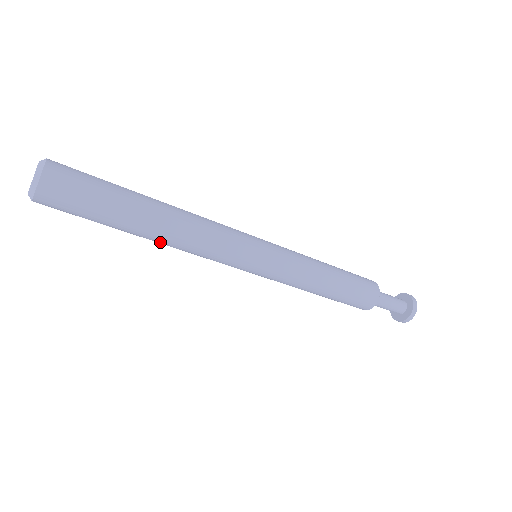
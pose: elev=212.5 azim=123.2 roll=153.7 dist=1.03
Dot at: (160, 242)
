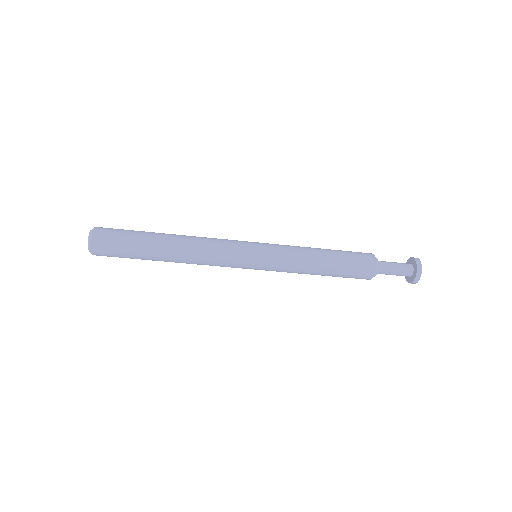
Dot at: (178, 260)
